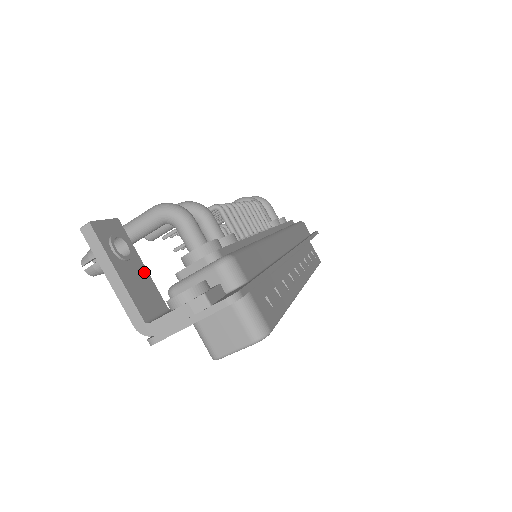
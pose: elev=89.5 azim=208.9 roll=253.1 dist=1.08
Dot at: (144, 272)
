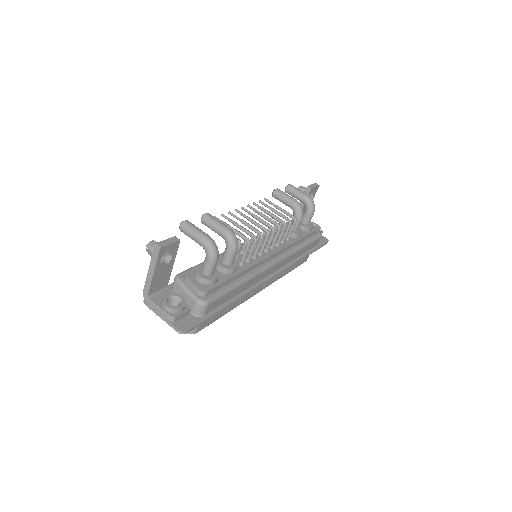
Dot at: (170, 269)
